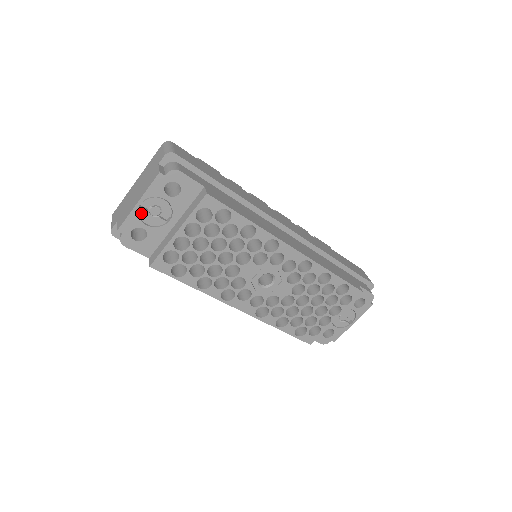
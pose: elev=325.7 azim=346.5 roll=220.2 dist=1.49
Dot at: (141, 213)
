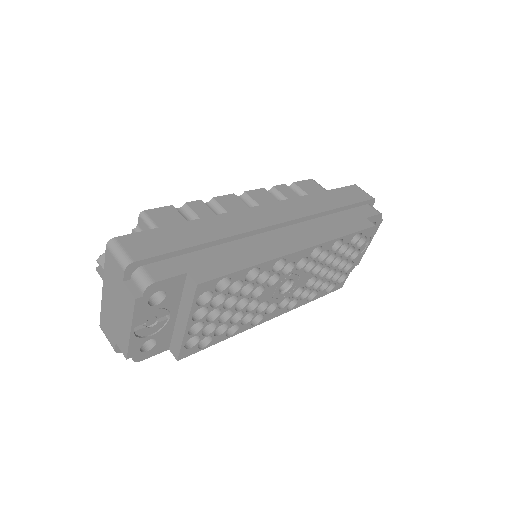
Dot at: (139, 333)
